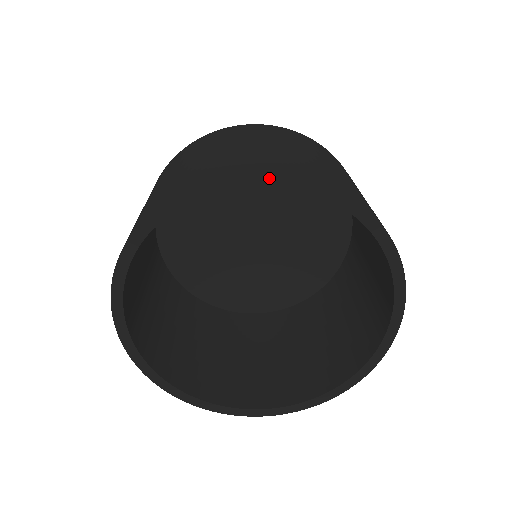
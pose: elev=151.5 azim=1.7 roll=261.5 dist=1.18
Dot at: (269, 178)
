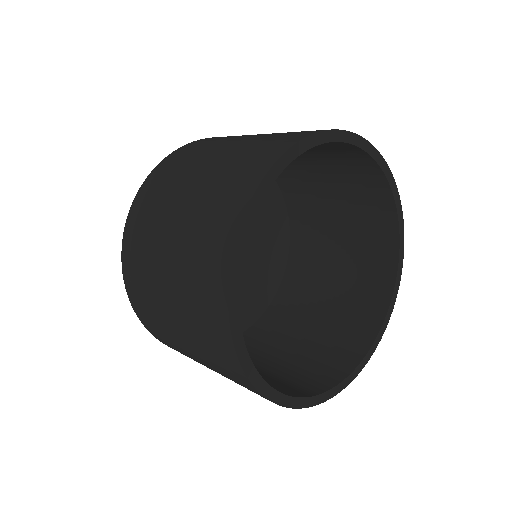
Dot at: (325, 136)
